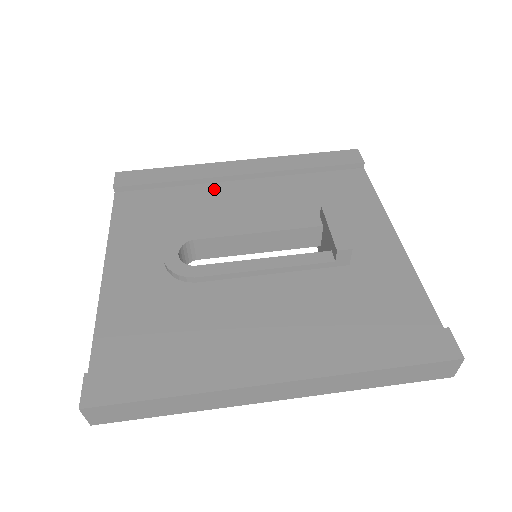
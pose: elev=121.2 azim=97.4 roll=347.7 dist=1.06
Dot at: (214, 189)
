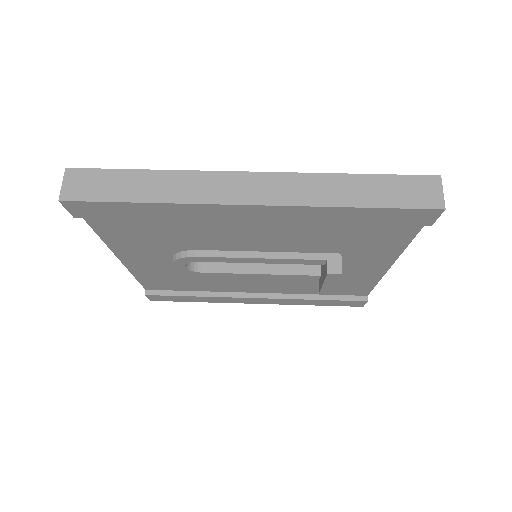
Dot at: occluded
